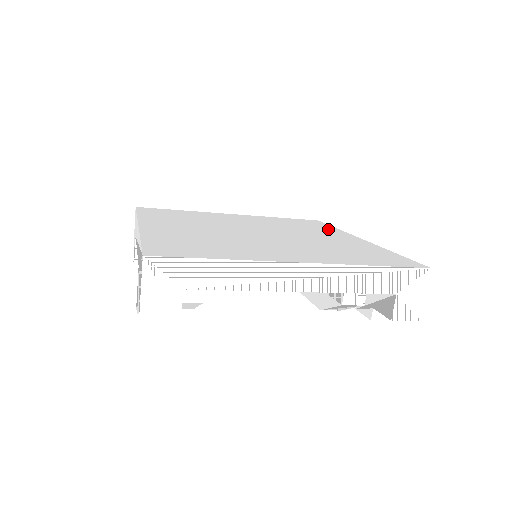
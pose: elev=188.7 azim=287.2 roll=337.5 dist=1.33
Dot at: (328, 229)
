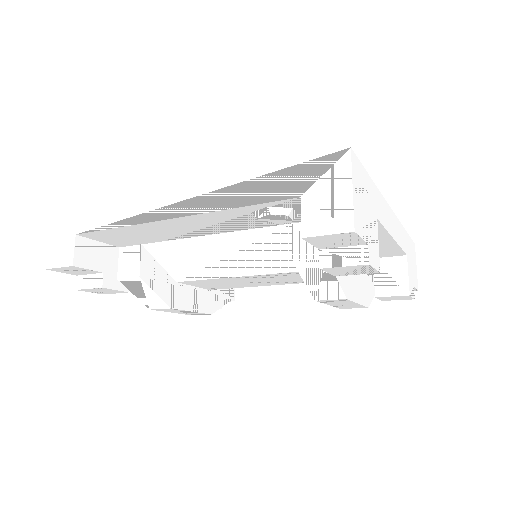
Dot at: occluded
